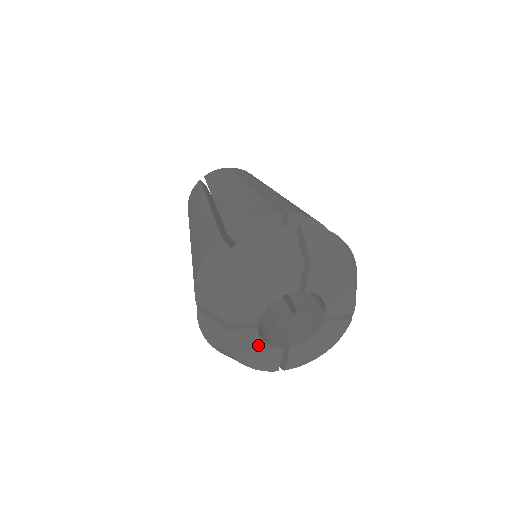
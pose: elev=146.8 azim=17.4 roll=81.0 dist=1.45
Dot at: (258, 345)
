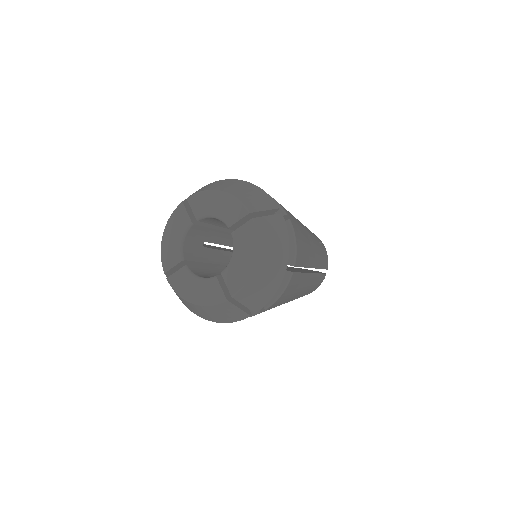
Dot at: (194, 281)
